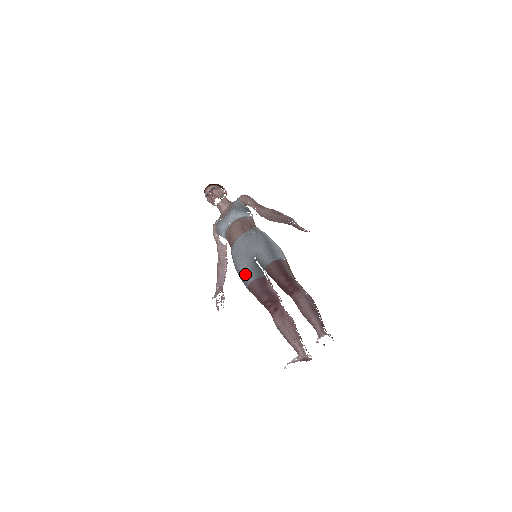
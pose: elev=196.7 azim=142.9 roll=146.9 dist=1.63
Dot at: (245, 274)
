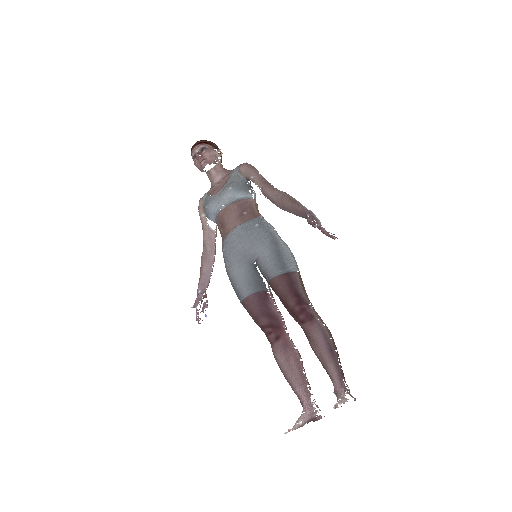
Dot at: (239, 284)
